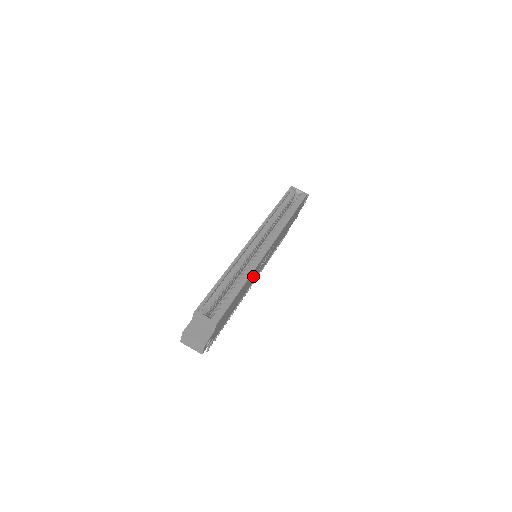
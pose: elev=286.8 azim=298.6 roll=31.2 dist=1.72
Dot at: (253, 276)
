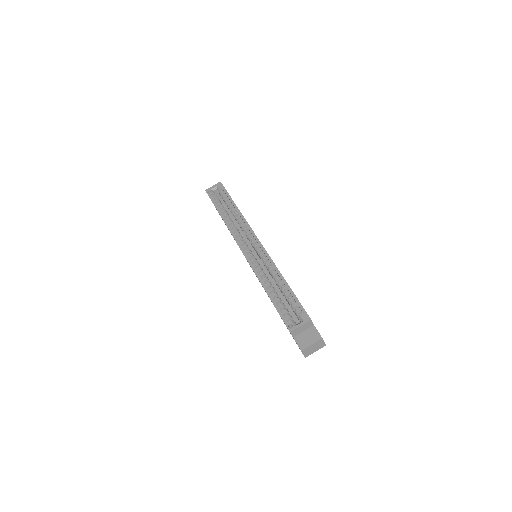
Dot at: occluded
